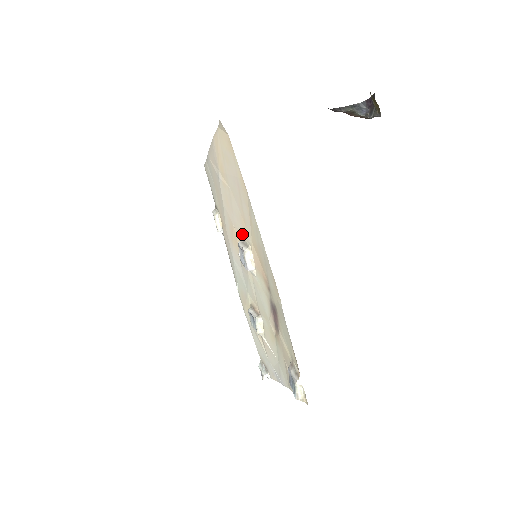
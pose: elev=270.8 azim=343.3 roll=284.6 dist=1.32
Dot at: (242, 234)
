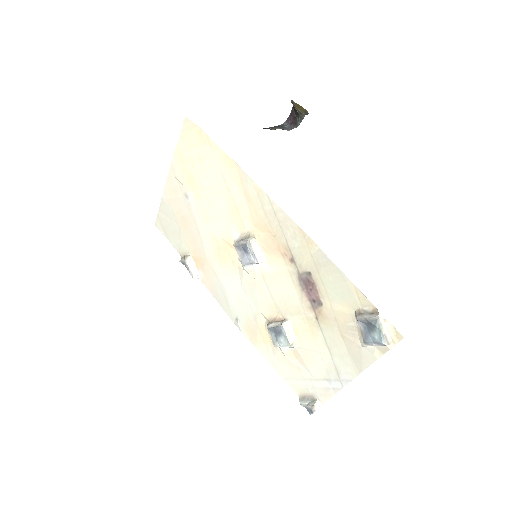
Dot at: (236, 233)
